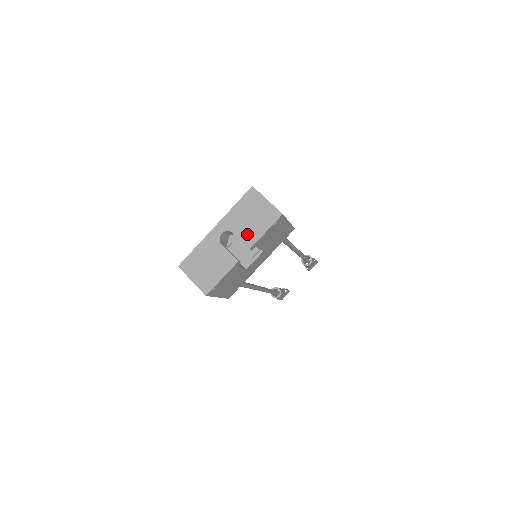
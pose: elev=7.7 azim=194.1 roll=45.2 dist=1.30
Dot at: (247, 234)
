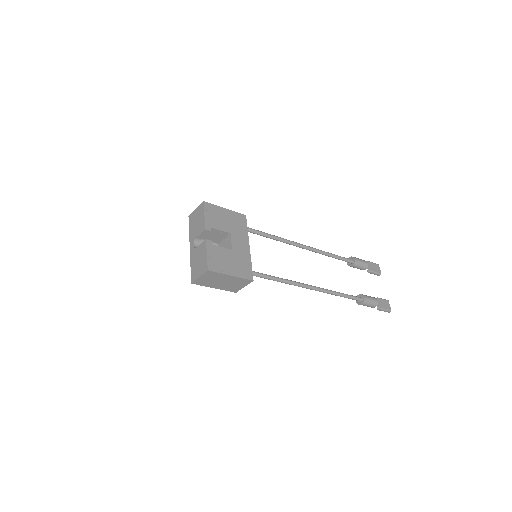
Dot at: (200, 228)
